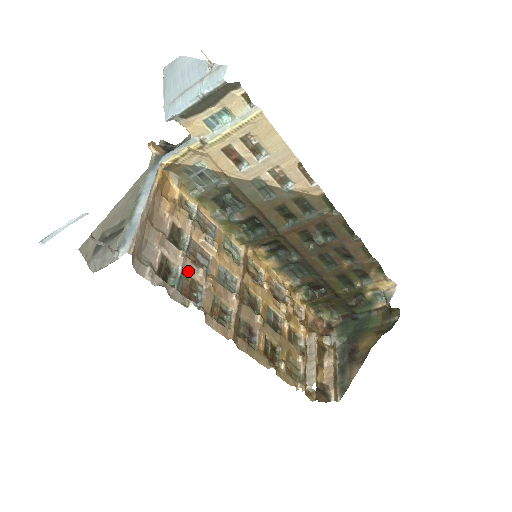
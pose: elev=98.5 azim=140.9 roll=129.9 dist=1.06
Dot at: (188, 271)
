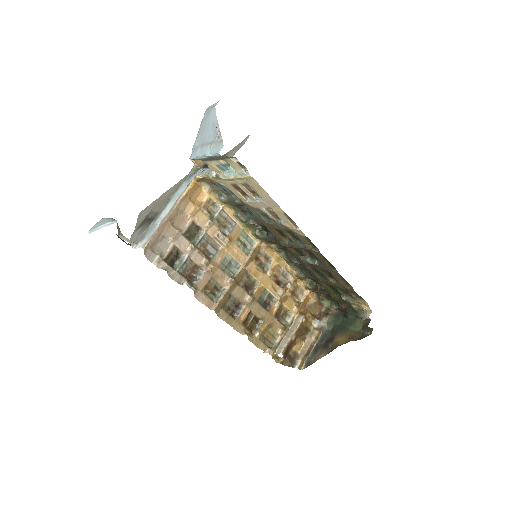
Dot at: (193, 259)
